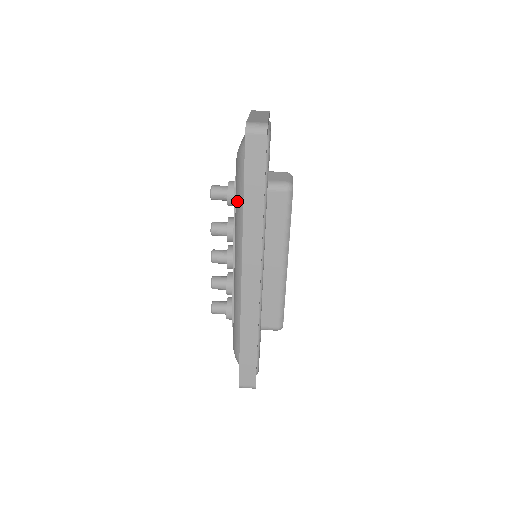
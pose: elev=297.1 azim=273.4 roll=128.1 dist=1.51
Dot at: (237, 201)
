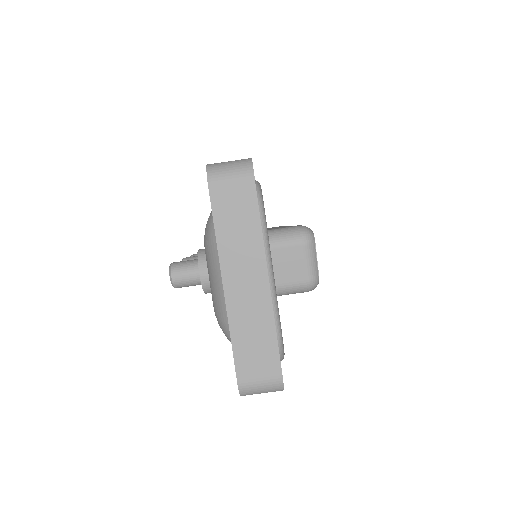
Dot at: occluded
